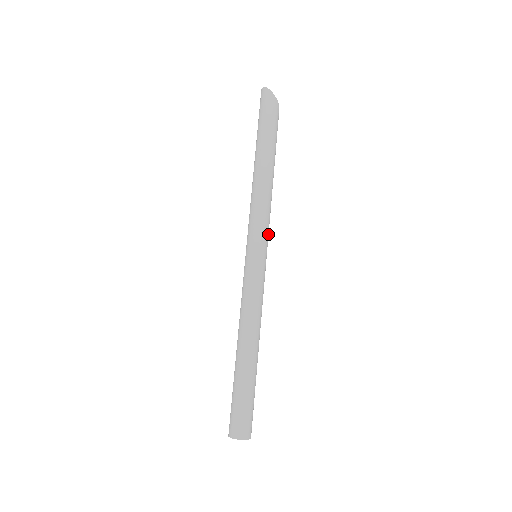
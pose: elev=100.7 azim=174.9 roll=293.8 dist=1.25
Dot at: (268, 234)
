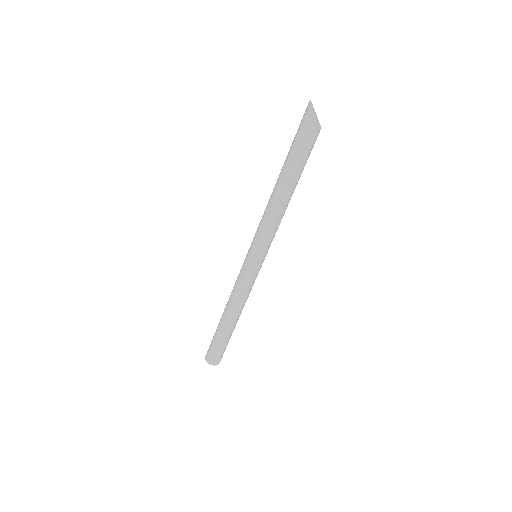
Dot at: (270, 244)
